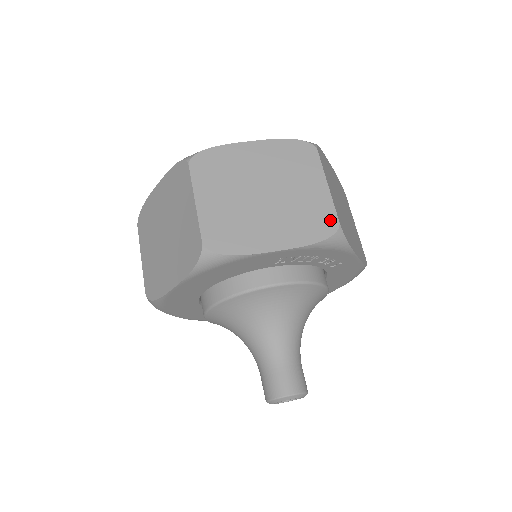
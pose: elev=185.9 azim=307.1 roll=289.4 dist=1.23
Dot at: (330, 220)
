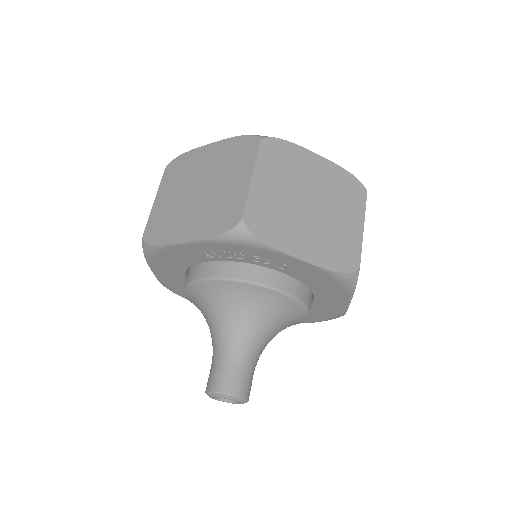
Dot at: (236, 214)
